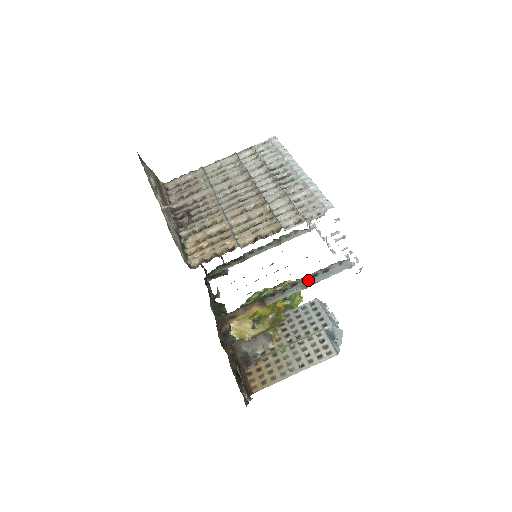
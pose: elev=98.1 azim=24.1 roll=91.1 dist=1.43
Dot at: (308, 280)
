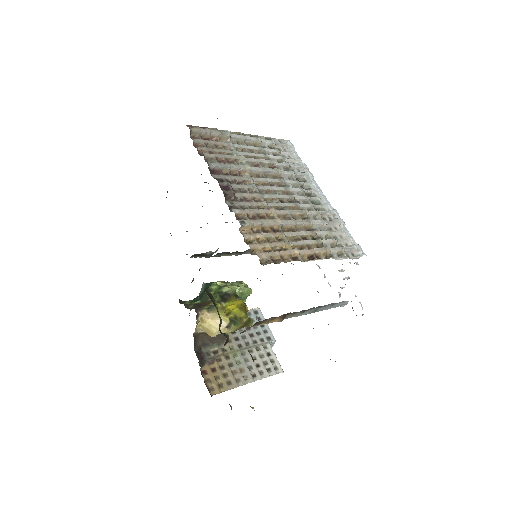
Dot at: (320, 307)
